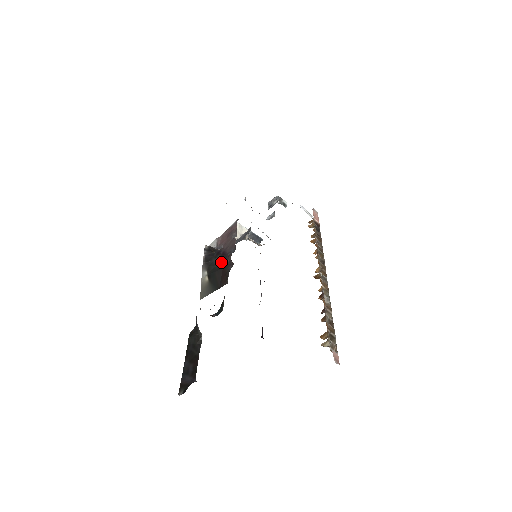
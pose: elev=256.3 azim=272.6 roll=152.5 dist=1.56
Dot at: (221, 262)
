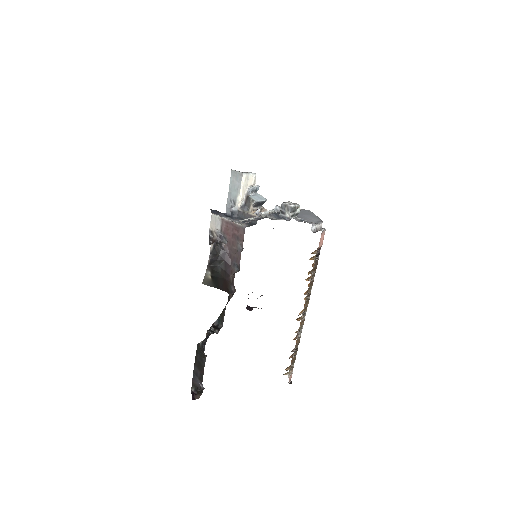
Dot at: (224, 272)
